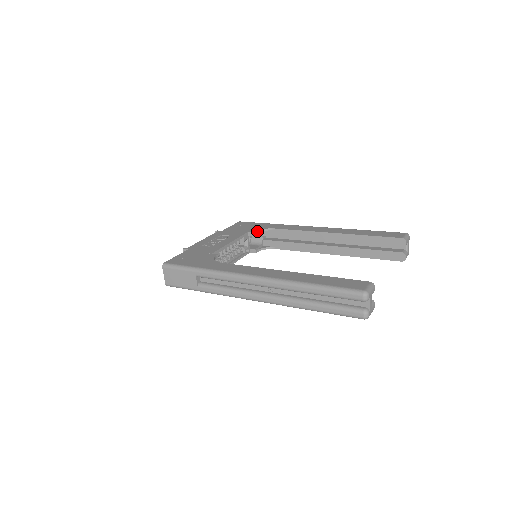
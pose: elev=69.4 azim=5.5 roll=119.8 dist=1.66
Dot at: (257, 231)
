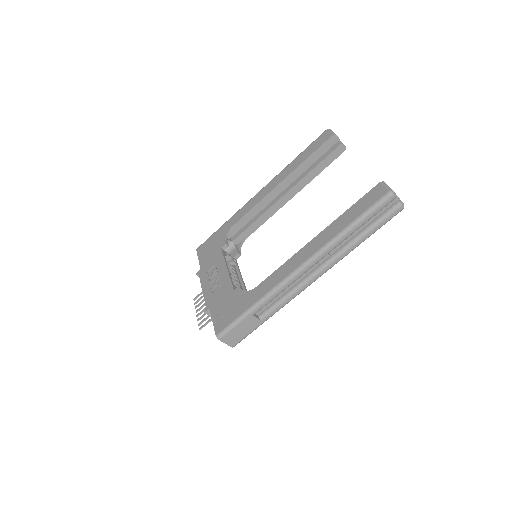
Dot at: (226, 240)
